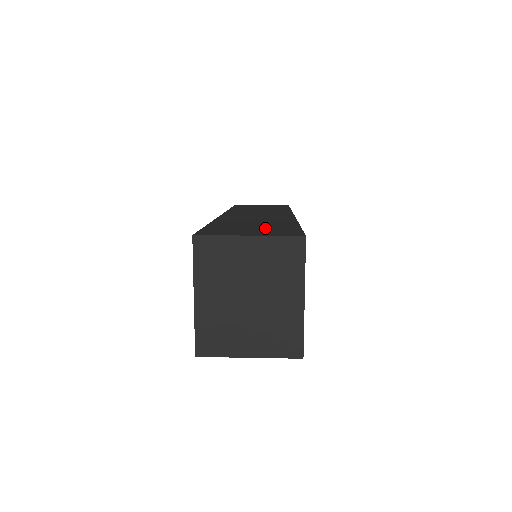
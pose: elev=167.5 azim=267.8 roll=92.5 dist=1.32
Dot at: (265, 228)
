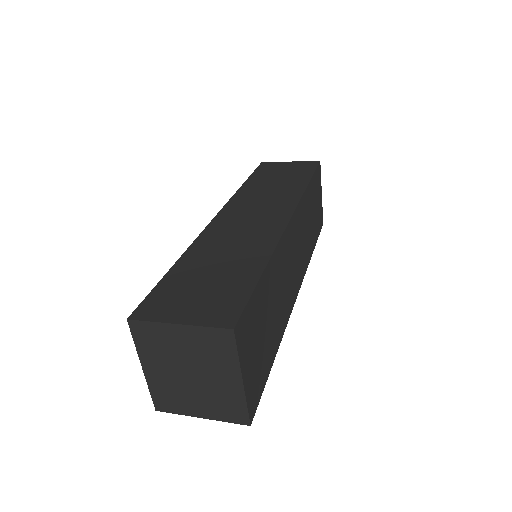
Dot at: (216, 288)
